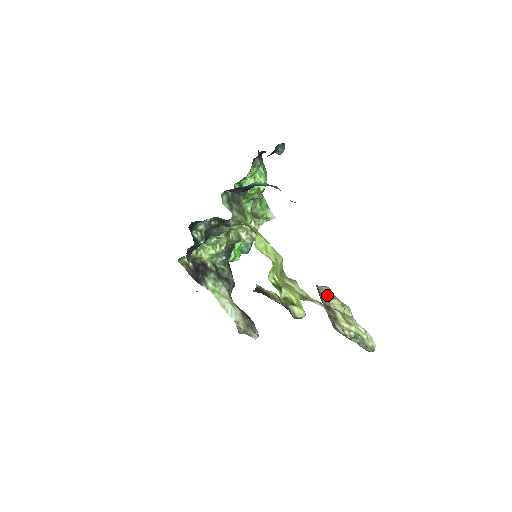
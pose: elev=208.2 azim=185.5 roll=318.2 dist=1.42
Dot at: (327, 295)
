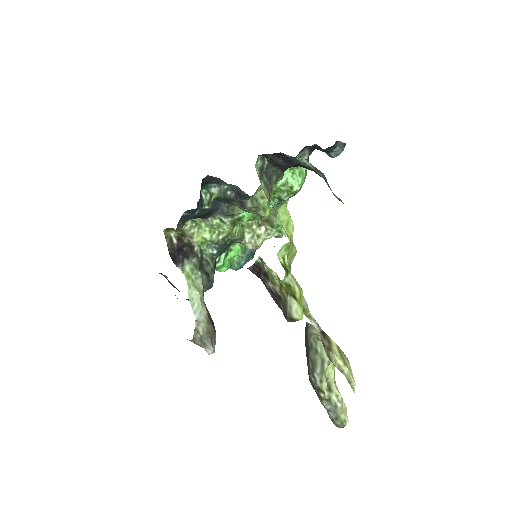
Dot at: (317, 334)
